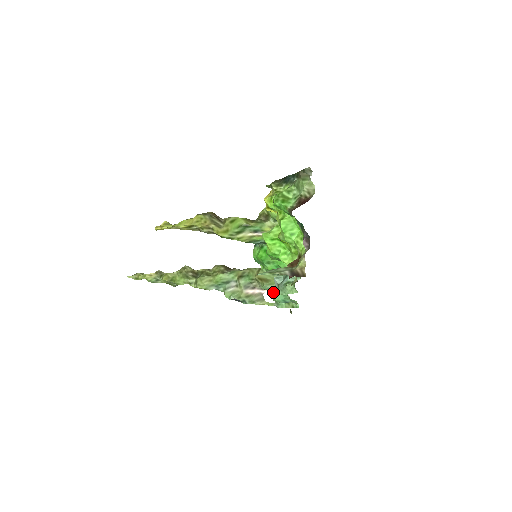
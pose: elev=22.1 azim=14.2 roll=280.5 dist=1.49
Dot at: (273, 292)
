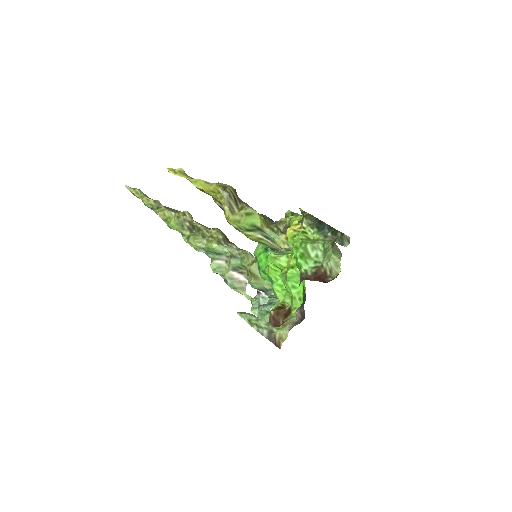
Dot at: (252, 307)
